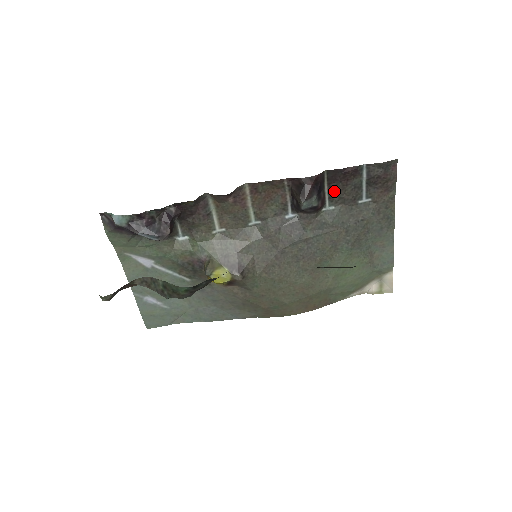
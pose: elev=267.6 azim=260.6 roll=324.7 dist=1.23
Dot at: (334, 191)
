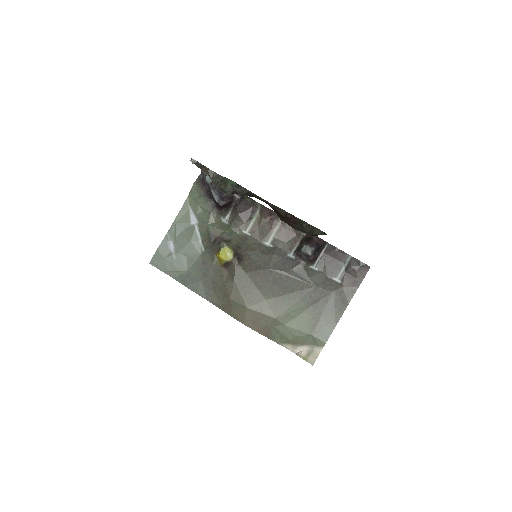
Dot at: (324, 260)
